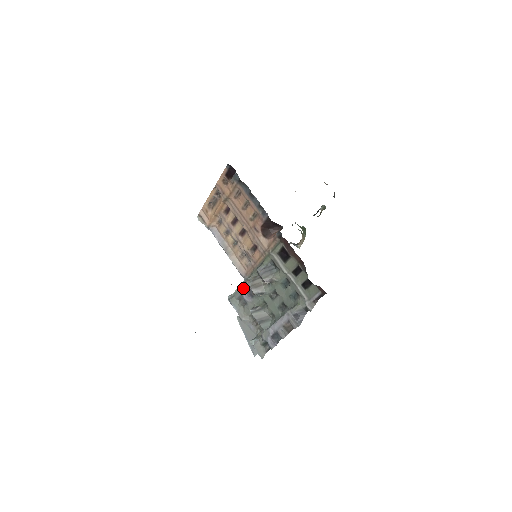
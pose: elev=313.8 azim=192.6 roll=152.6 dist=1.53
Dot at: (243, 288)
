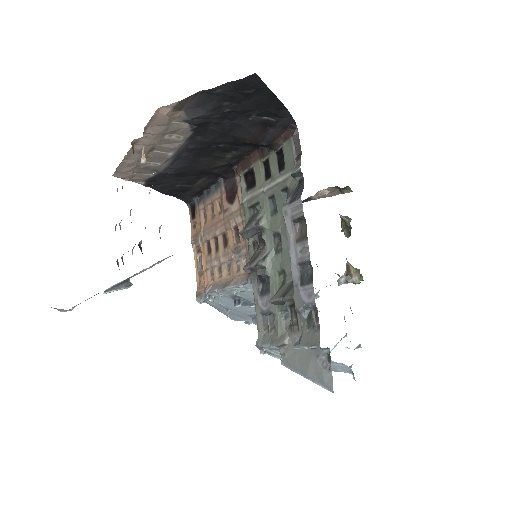
Dot at: (256, 299)
